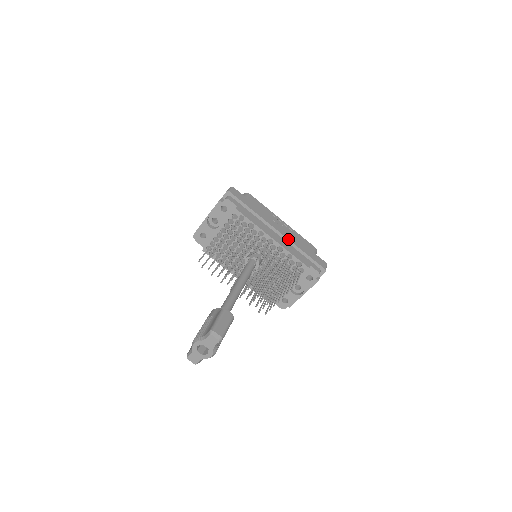
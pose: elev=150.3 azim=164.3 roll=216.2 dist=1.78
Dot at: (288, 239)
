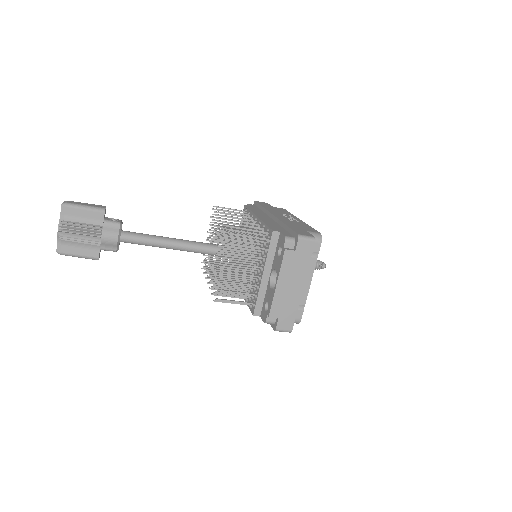
Dot at: (278, 218)
